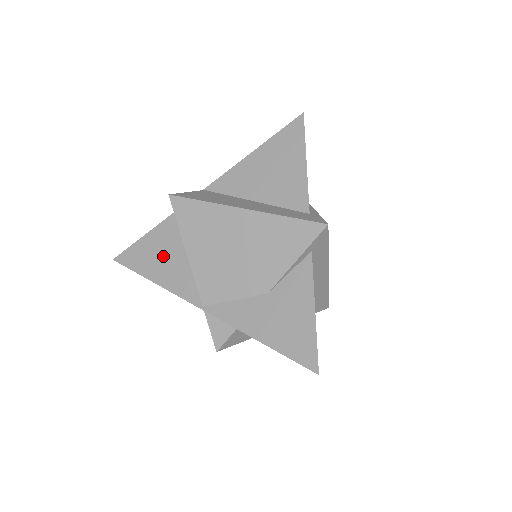
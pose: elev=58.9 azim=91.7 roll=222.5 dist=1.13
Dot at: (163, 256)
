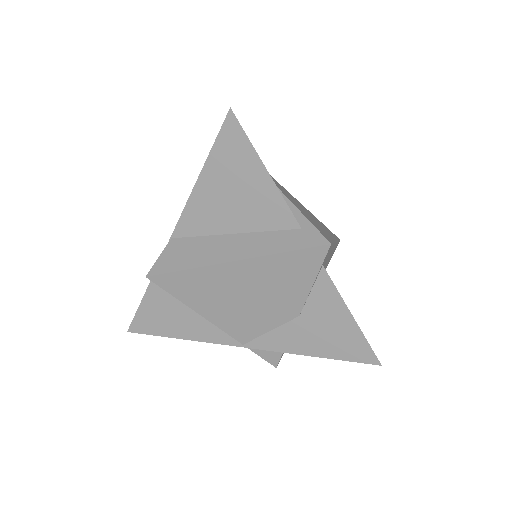
Dot at: (174, 315)
